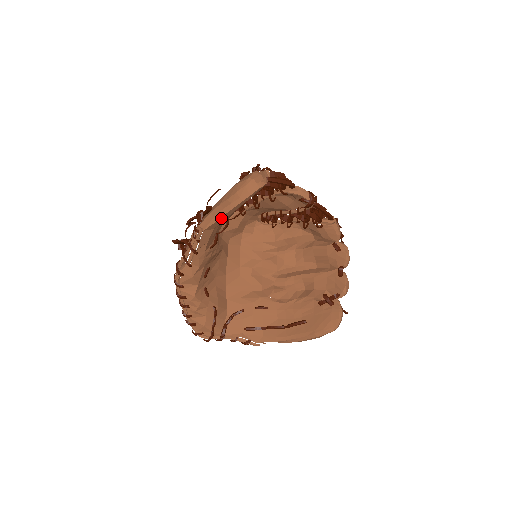
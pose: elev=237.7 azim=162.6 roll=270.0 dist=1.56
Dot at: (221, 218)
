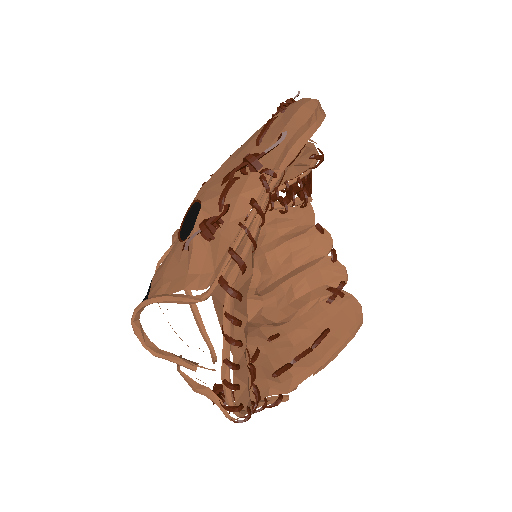
Dot at: (297, 153)
